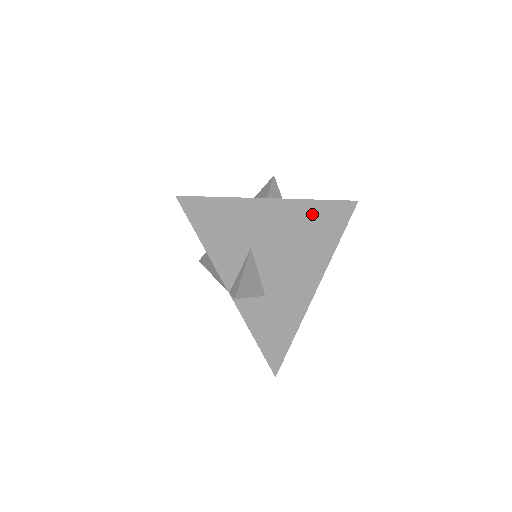
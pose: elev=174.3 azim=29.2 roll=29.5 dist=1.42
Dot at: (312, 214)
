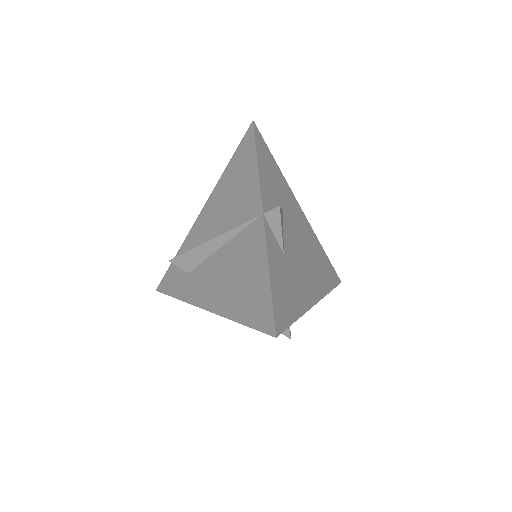
Dot at: (318, 249)
